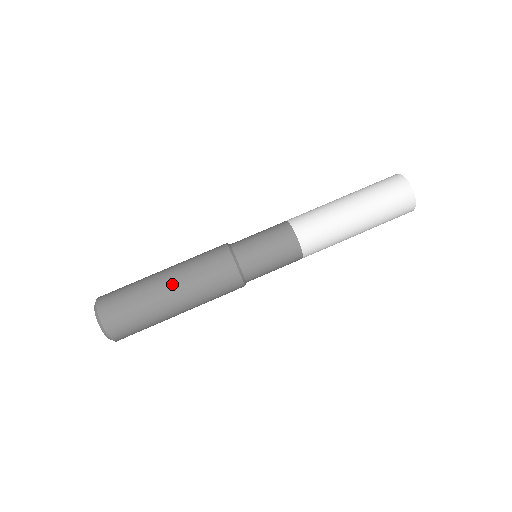
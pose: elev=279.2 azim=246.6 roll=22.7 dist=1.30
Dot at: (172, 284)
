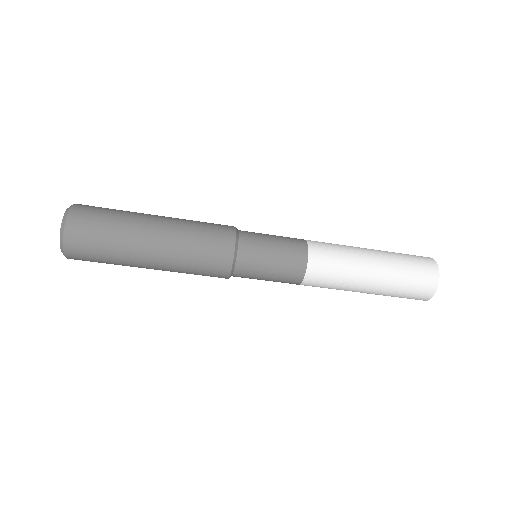
Dot at: (156, 269)
